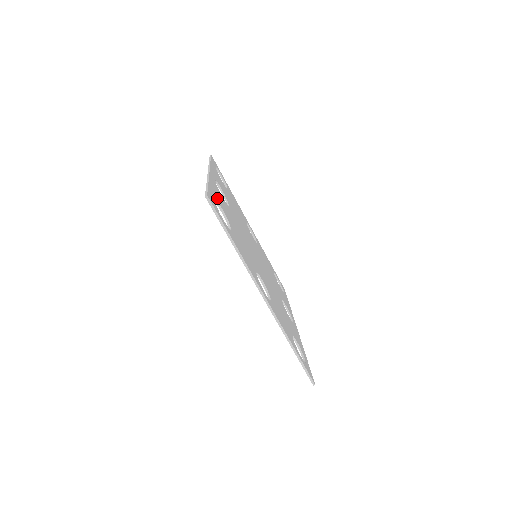
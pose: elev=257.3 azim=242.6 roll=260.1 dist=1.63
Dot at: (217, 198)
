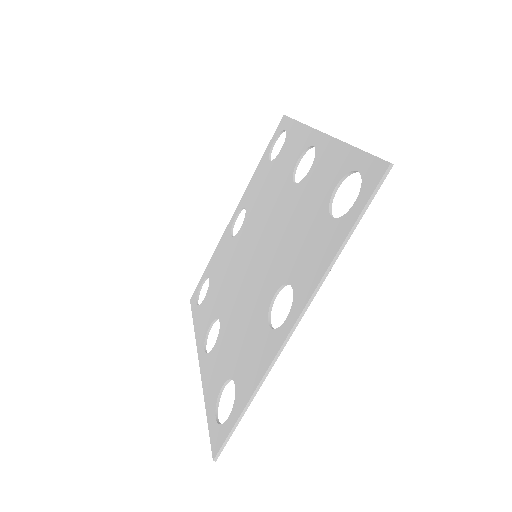
Dot at: (342, 171)
